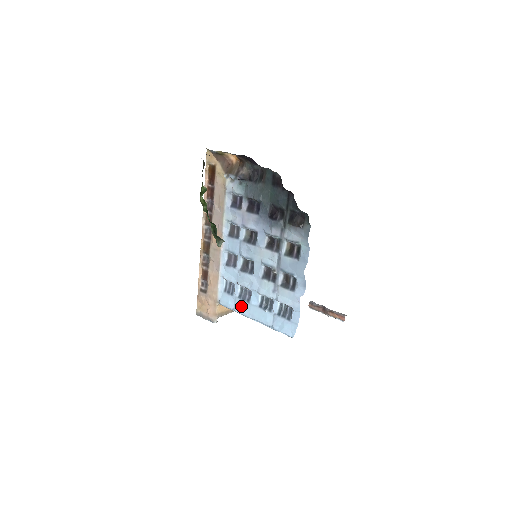
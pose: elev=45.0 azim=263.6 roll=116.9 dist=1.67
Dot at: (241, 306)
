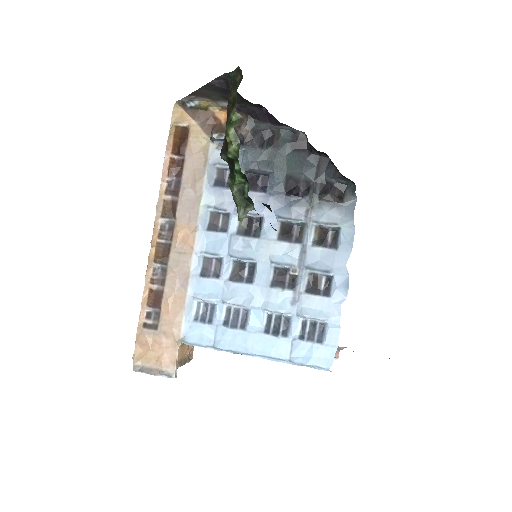
Dot at: (229, 338)
